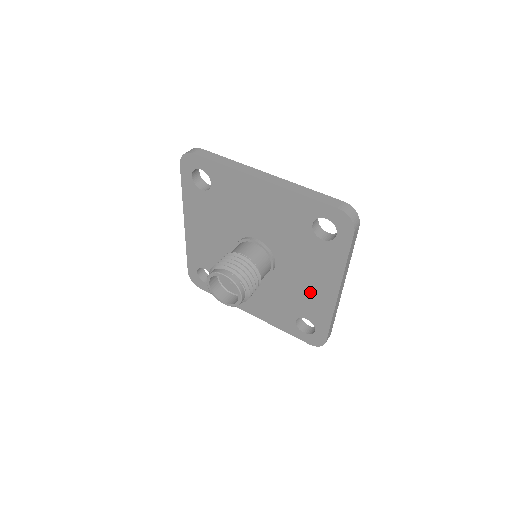
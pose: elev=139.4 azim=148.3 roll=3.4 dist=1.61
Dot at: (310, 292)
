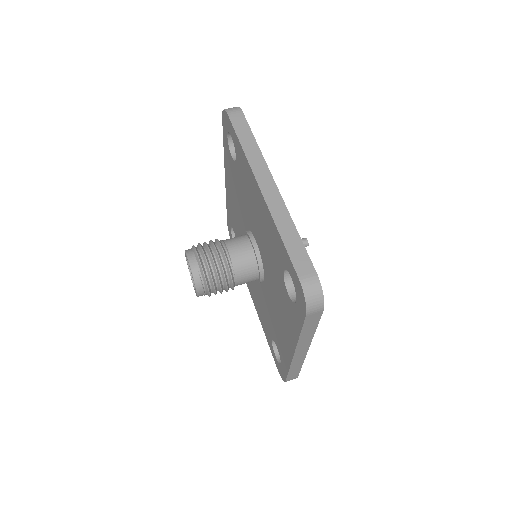
Dot at: (280, 329)
